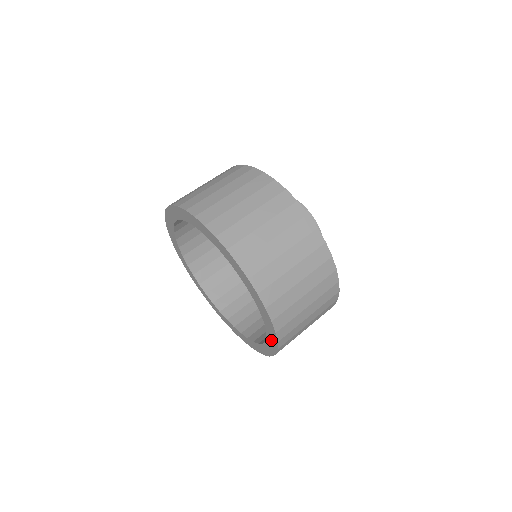
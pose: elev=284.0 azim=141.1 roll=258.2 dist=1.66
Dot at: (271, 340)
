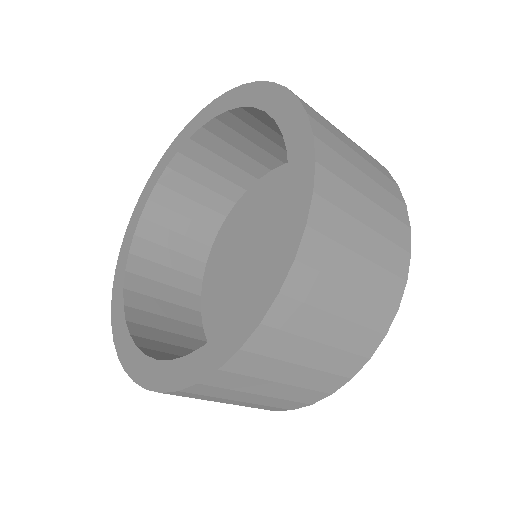
Dot at: (292, 216)
